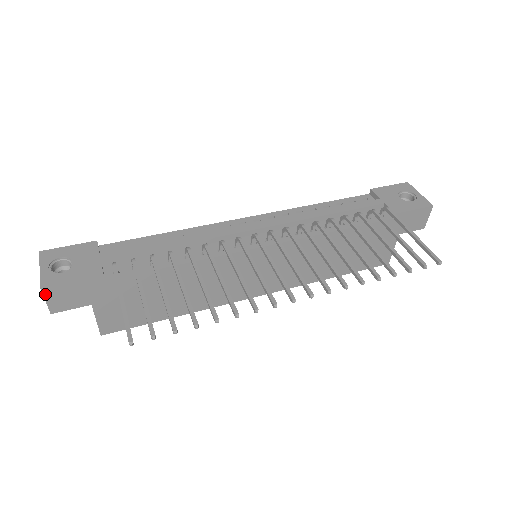
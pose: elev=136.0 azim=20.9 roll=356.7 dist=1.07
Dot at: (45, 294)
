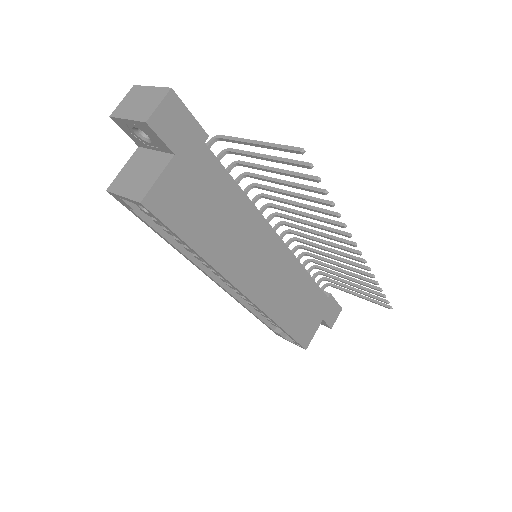
Dot at: (167, 97)
